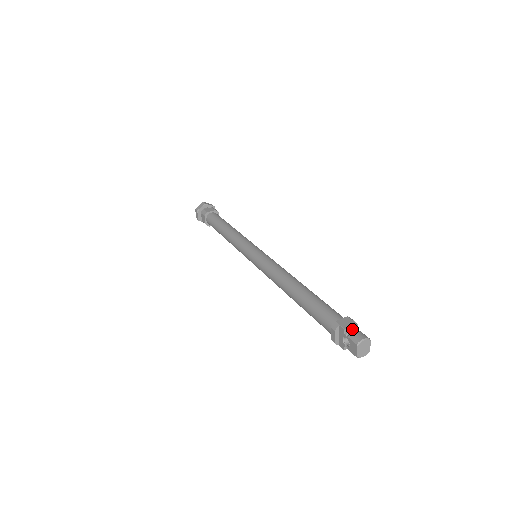
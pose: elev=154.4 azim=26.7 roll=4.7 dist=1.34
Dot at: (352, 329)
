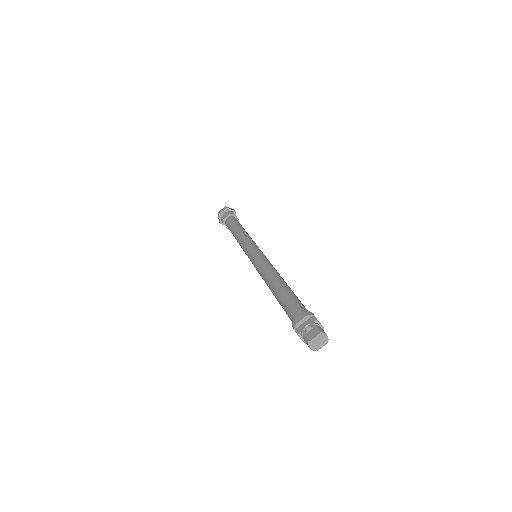
Dot at: (320, 326)
